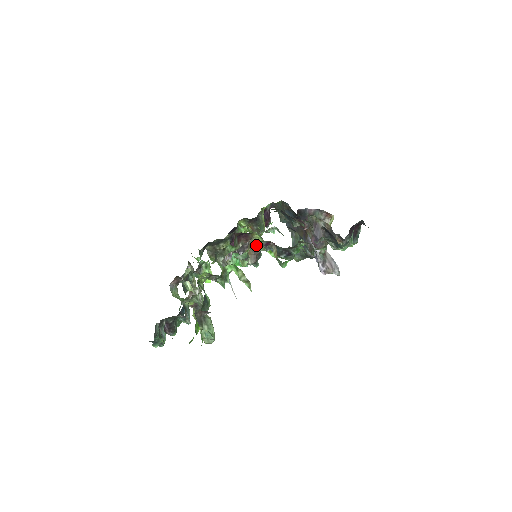
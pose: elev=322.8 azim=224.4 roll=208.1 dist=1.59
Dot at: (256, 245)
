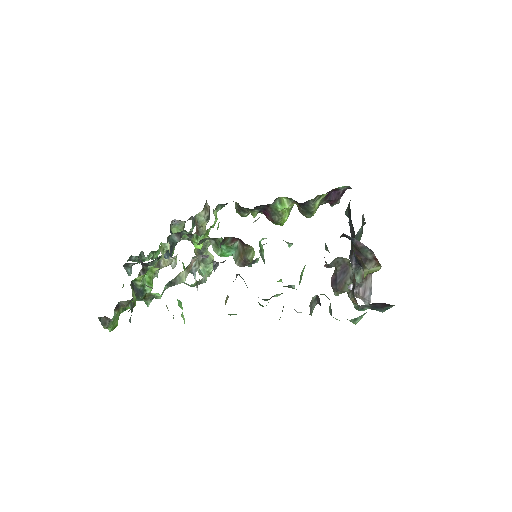
Dot at: (249, 255)
